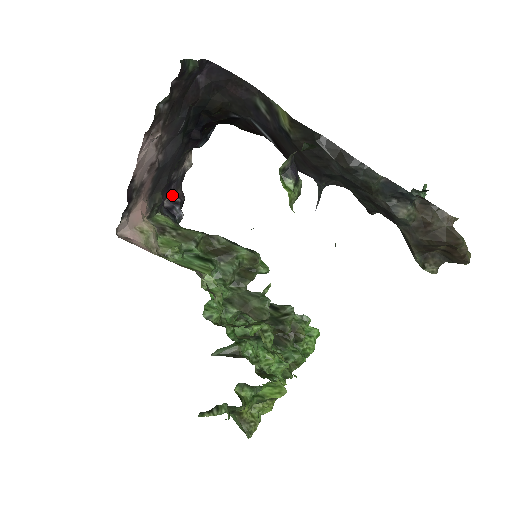
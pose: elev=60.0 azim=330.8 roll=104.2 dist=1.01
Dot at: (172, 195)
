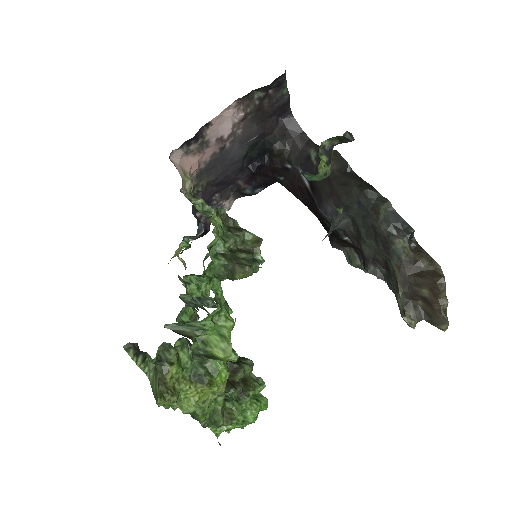
Dot at: (203, 218)
